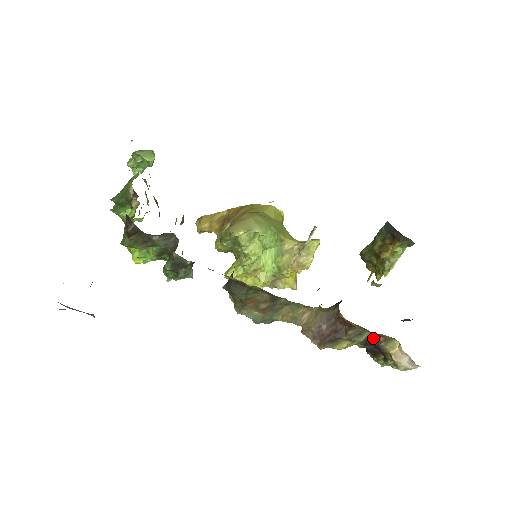
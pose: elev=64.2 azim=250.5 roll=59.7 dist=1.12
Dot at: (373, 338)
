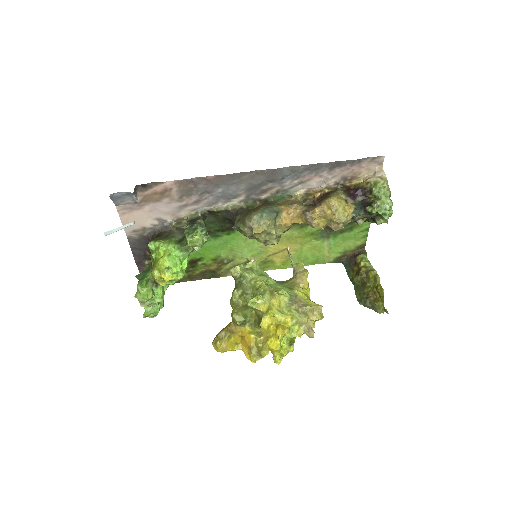
Dot at: (347, 190)
